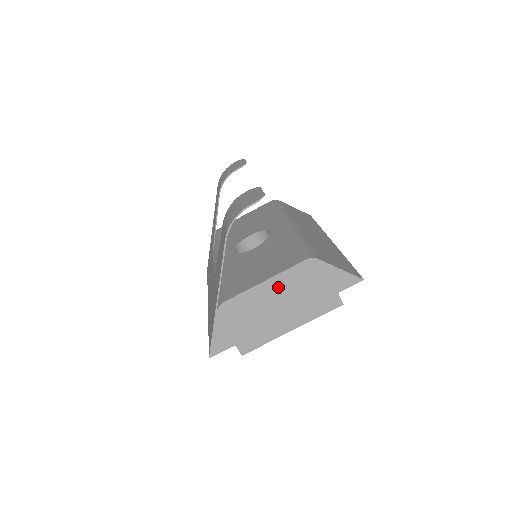
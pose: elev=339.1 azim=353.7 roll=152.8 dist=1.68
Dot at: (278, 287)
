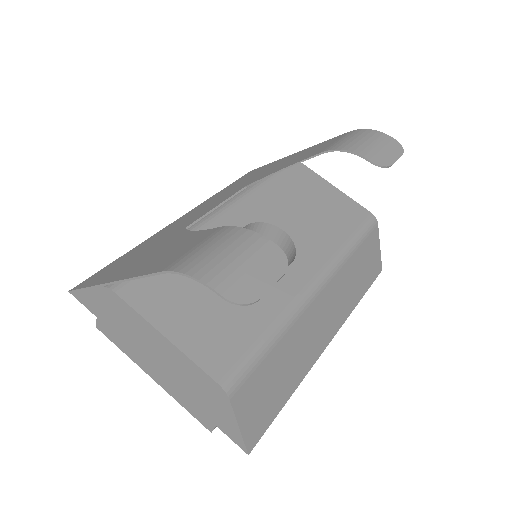
Dot at: (171, 354)
